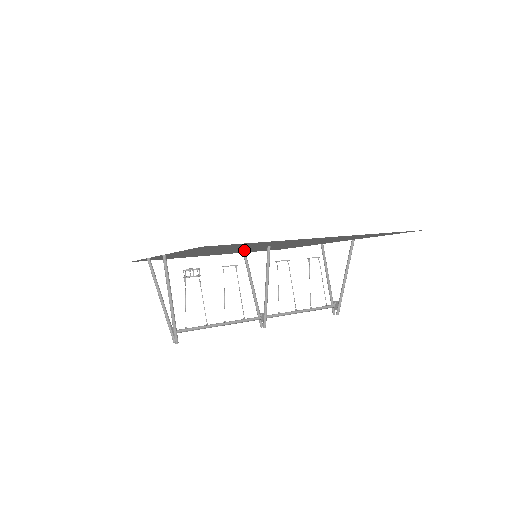
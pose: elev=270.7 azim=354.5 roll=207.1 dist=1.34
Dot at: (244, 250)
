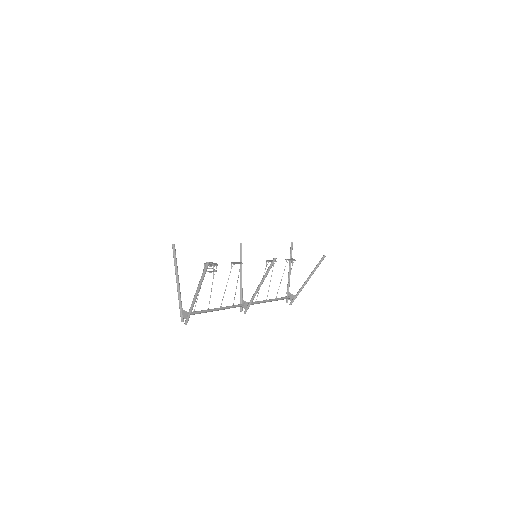
Dot at: occluded
